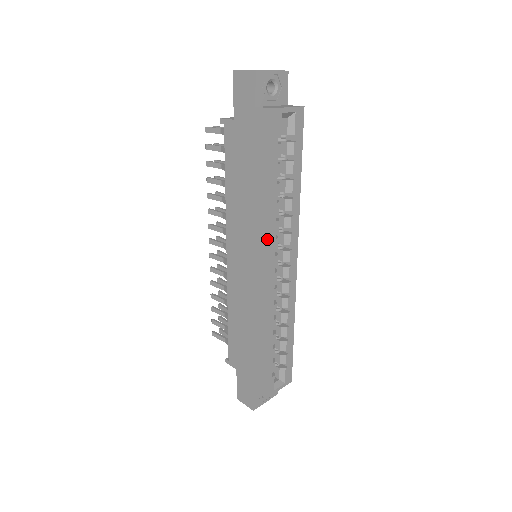
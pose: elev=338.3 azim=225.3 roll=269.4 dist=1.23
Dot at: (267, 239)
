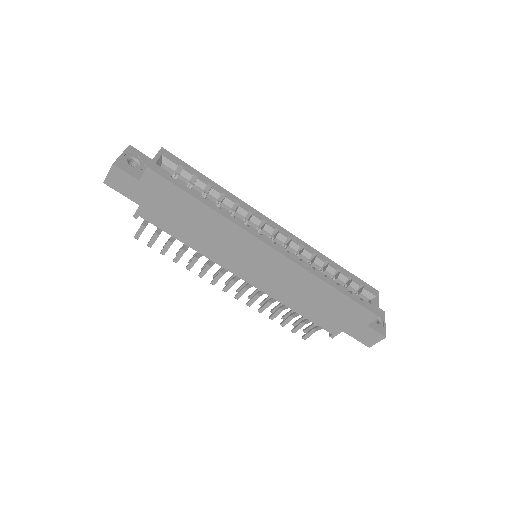
Dot at: (244, 233)
